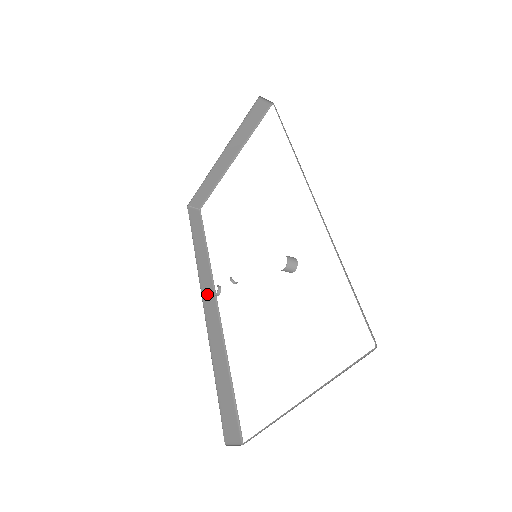
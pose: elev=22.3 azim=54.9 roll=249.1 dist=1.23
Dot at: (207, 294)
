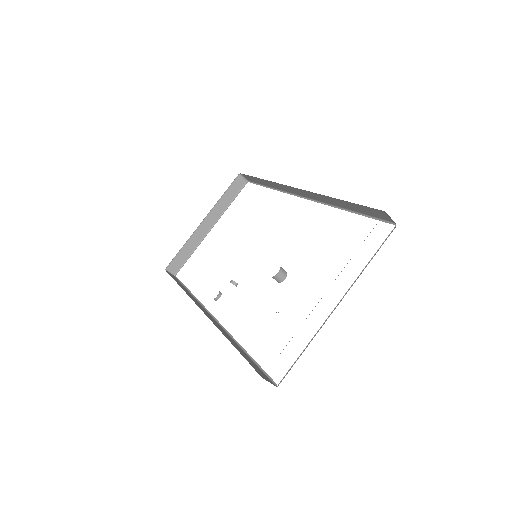
Dot at: (202, 309)
